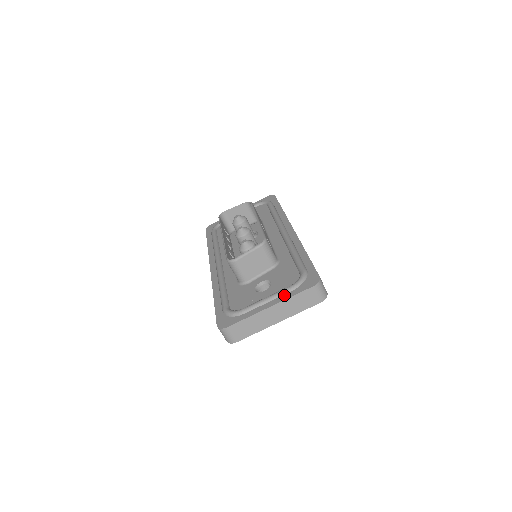
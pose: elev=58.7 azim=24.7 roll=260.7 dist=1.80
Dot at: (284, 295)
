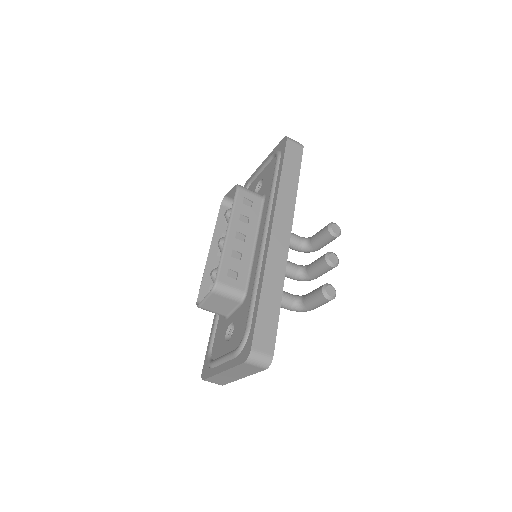
Dot at: (230, 361)
